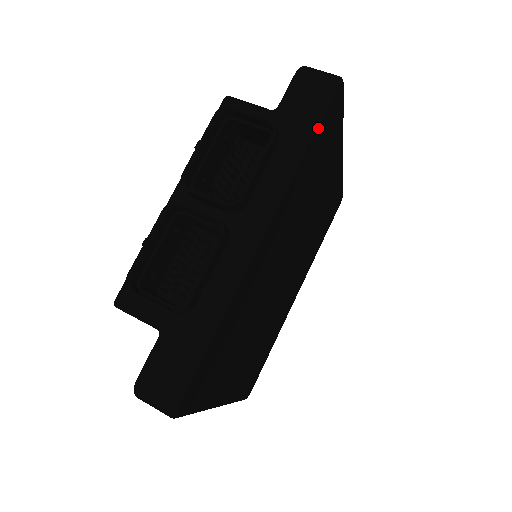
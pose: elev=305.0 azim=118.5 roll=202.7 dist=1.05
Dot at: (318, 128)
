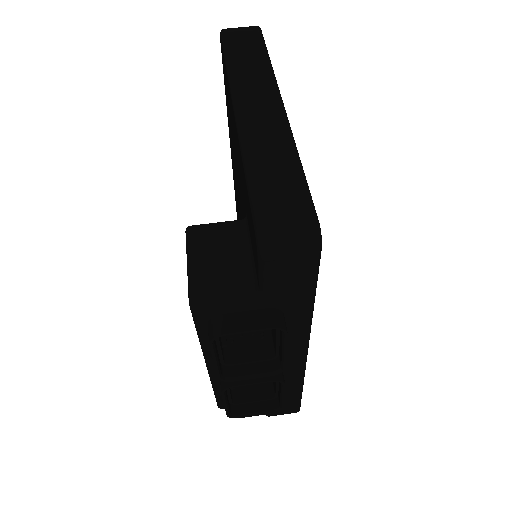
Dot at: (316, 282)
